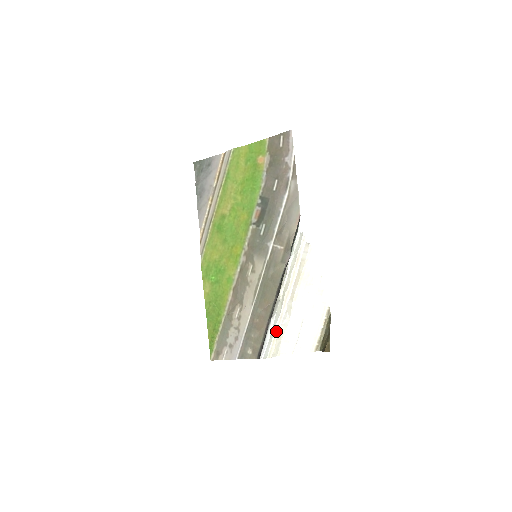
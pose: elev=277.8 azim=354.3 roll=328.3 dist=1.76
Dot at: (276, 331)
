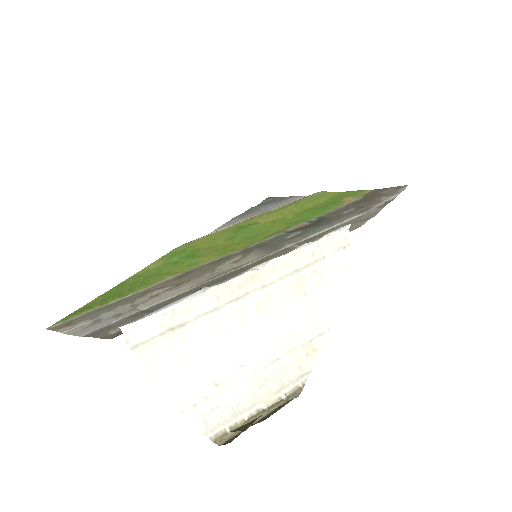
Dot at: (188, 321)
